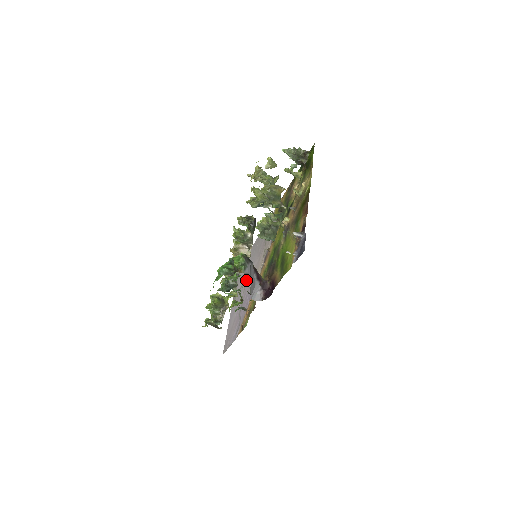
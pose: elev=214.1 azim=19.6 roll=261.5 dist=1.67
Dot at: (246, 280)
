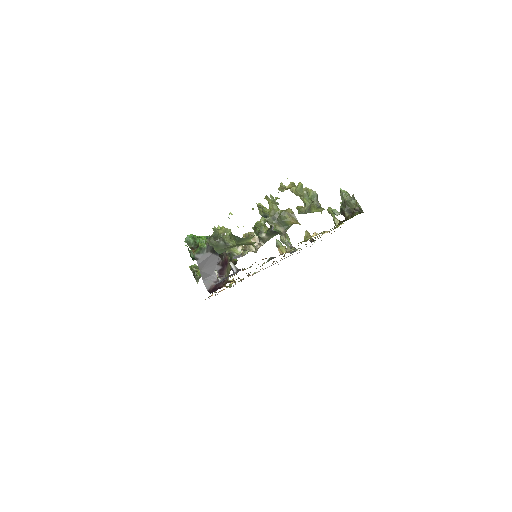
Dot at: occluded
